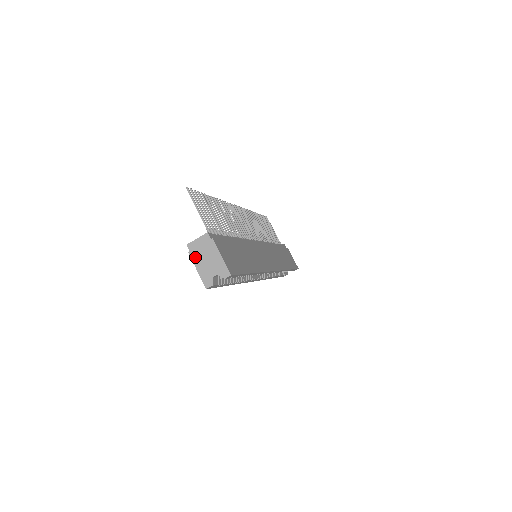
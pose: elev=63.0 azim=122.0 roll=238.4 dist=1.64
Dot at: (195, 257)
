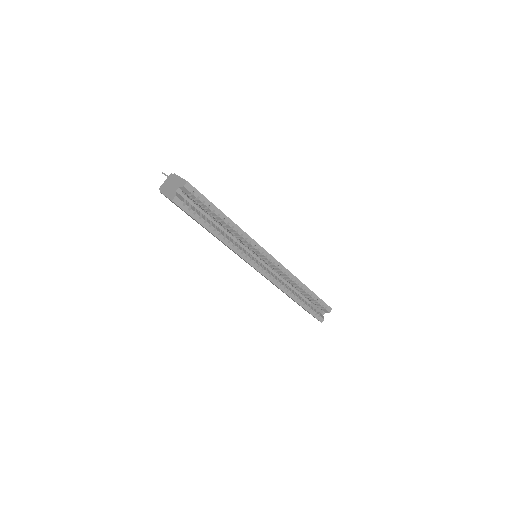
Dot at: (164, 191)
